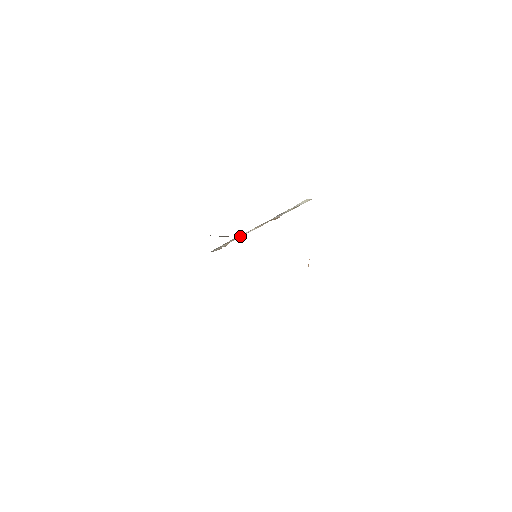
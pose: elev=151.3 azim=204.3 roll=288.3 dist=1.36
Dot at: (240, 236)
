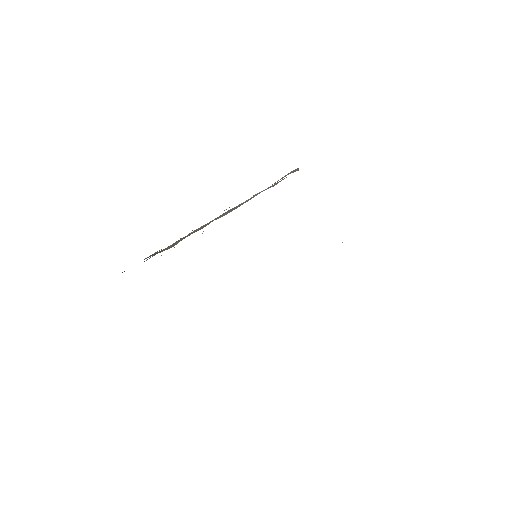
Dot at: occluded
